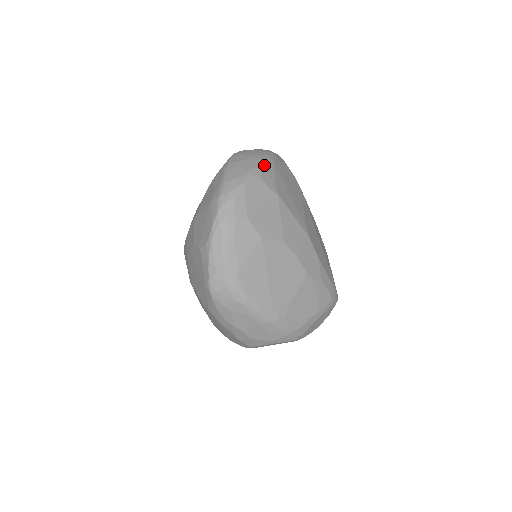
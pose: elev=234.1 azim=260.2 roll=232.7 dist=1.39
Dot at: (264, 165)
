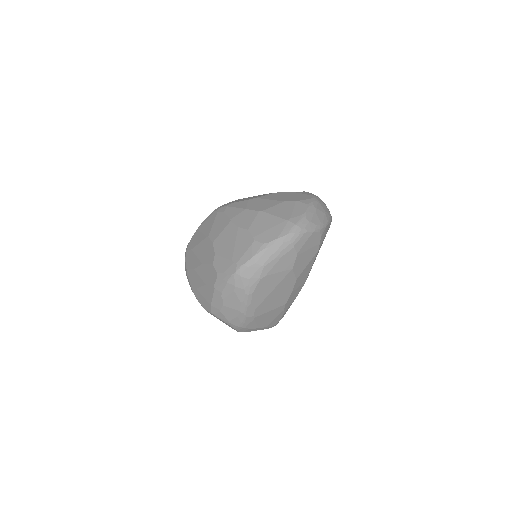
Dot at: occluded
